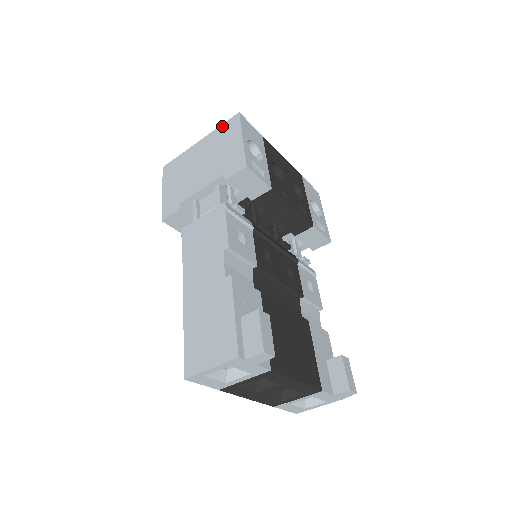
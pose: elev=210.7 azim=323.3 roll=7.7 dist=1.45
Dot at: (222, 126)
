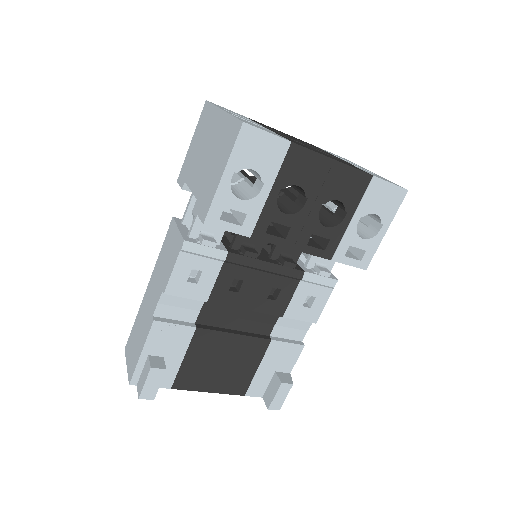
Dot at: (232, 120)
